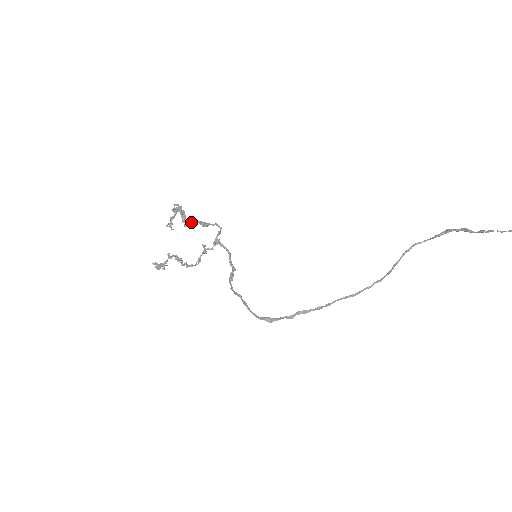
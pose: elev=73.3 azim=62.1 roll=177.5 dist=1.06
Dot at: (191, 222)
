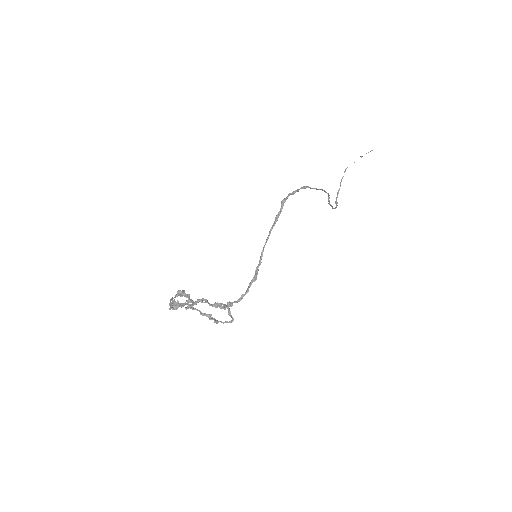
Dot at: (194, 308)
